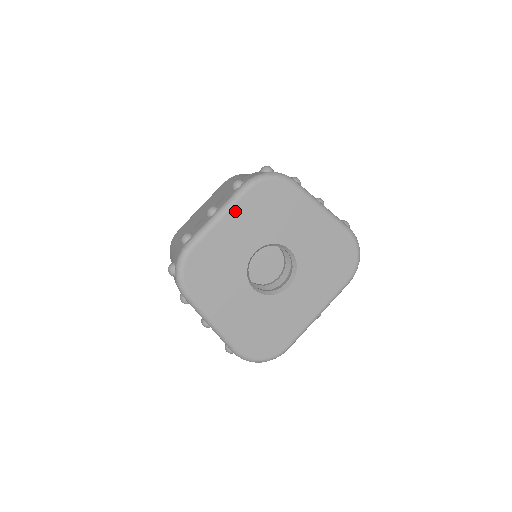
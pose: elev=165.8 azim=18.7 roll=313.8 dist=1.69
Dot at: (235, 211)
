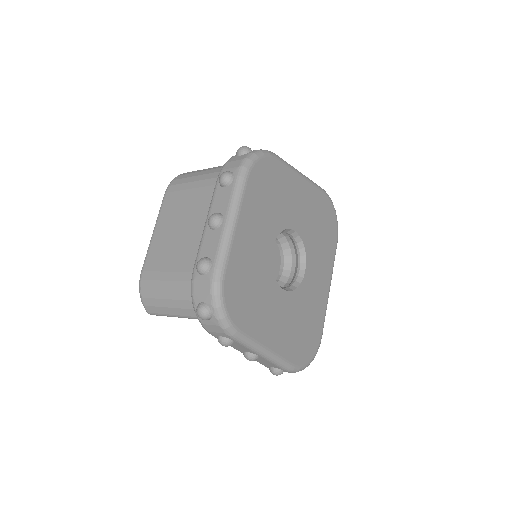
Dot at: (244, 208)
